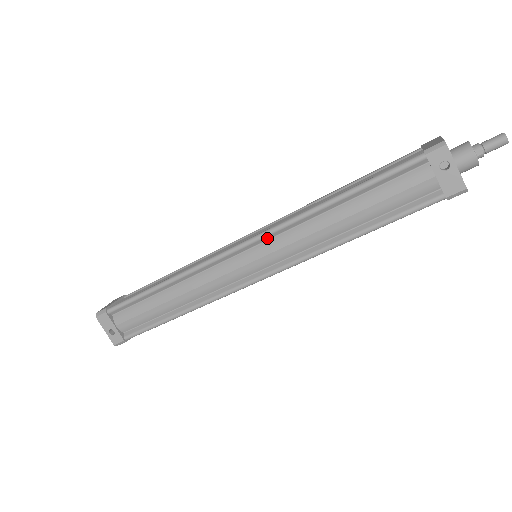
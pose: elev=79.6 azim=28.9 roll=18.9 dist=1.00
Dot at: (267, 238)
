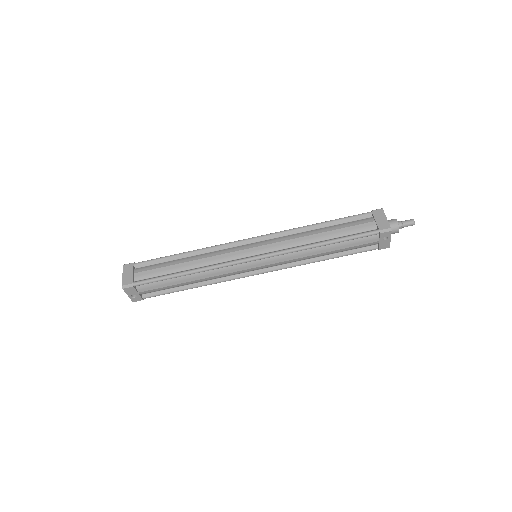
Dot at: (274, 256)
